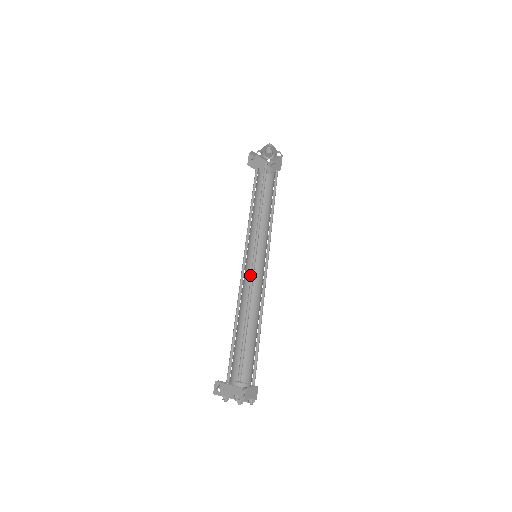
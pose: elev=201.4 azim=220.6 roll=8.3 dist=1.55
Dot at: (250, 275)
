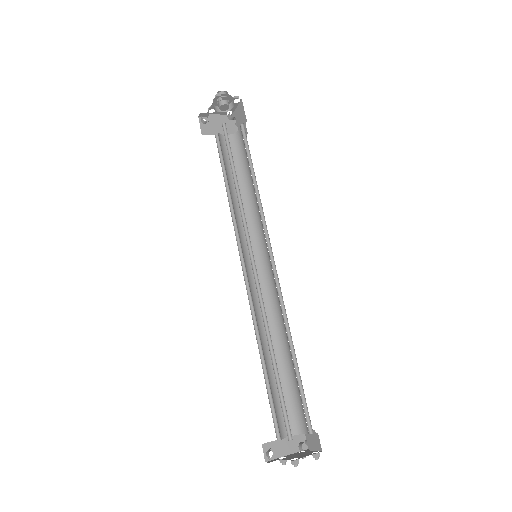
Dot at: (259, 282)
